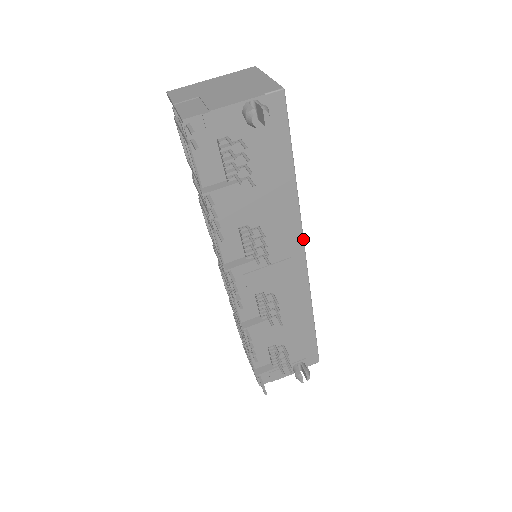
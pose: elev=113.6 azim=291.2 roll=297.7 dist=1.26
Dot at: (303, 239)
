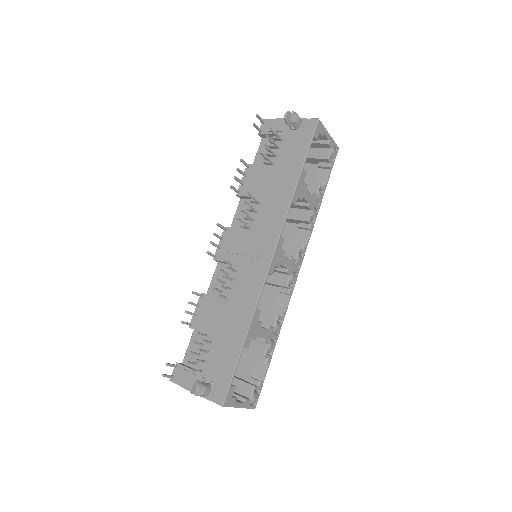
Dot at: (280, 232)
